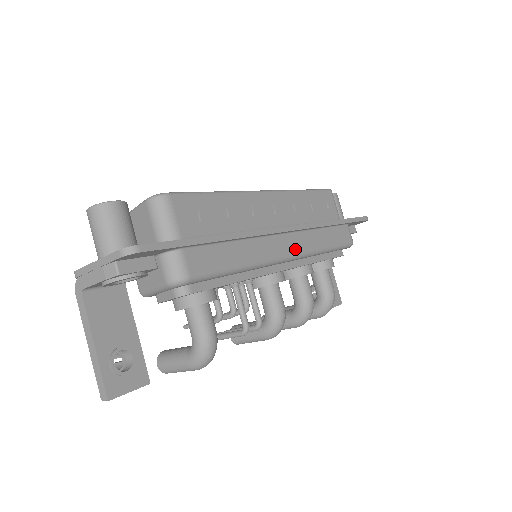
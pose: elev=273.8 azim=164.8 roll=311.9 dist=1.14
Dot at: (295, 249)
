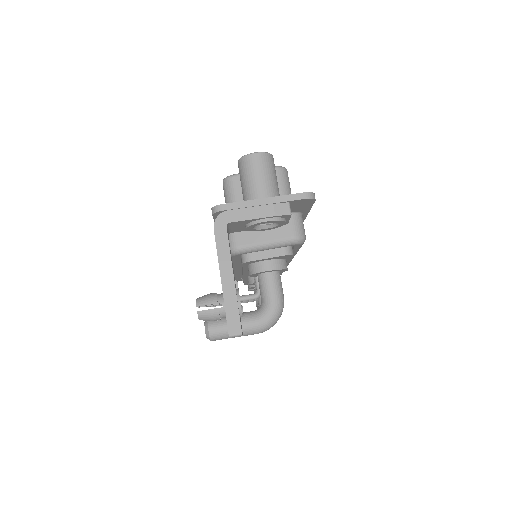
Dot at: occluded
